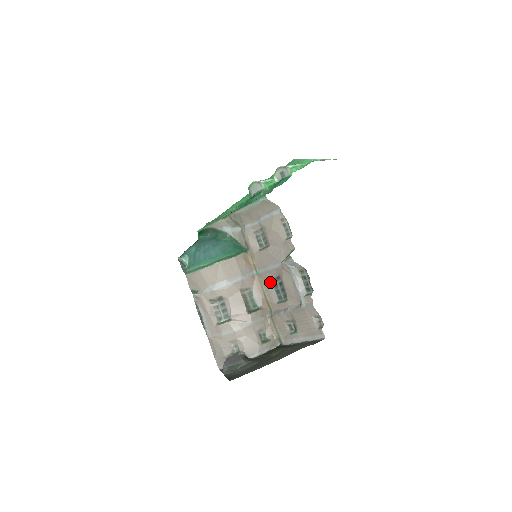
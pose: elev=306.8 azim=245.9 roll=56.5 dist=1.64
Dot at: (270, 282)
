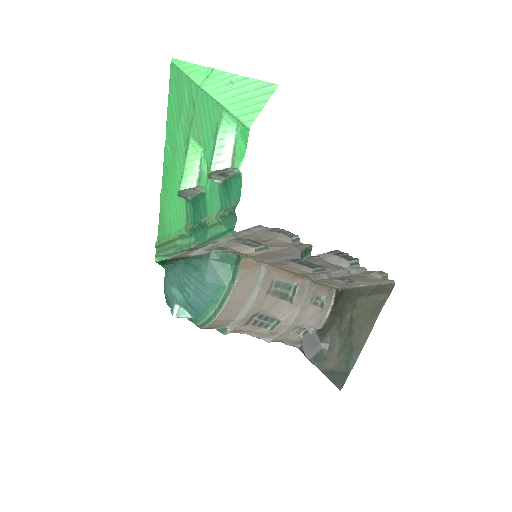
Dot at: (291, 263)
